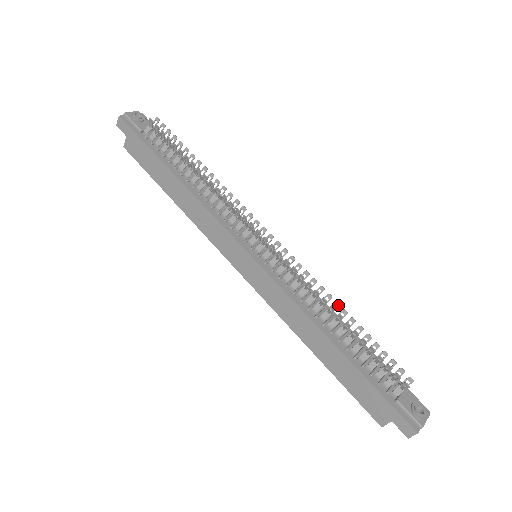
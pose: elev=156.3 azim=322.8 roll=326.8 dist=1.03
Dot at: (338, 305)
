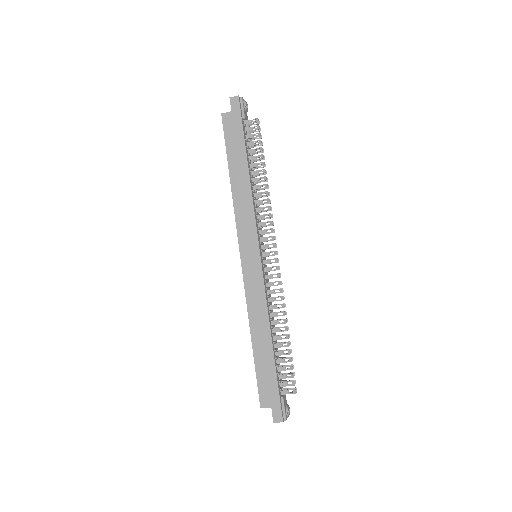
Dot at: (287, 321)
